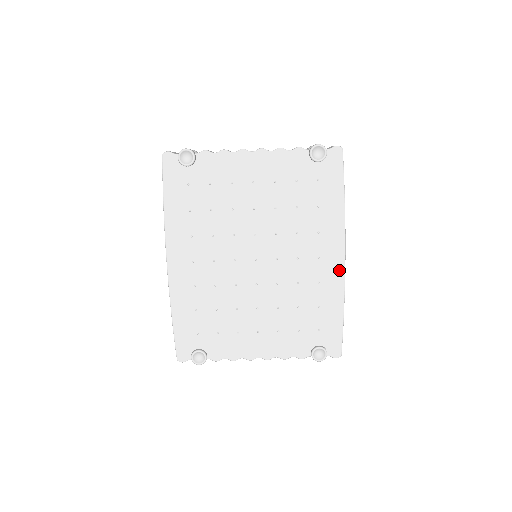
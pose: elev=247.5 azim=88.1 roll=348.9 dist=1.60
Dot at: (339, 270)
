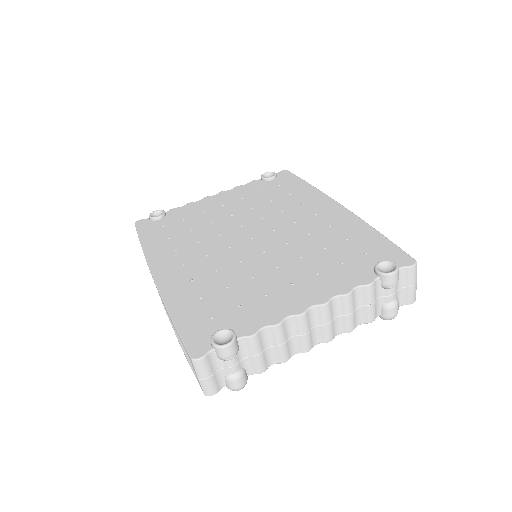
Dot at: (343, 213)
